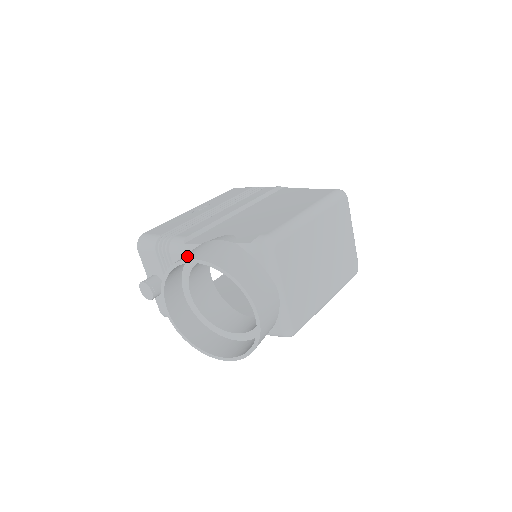
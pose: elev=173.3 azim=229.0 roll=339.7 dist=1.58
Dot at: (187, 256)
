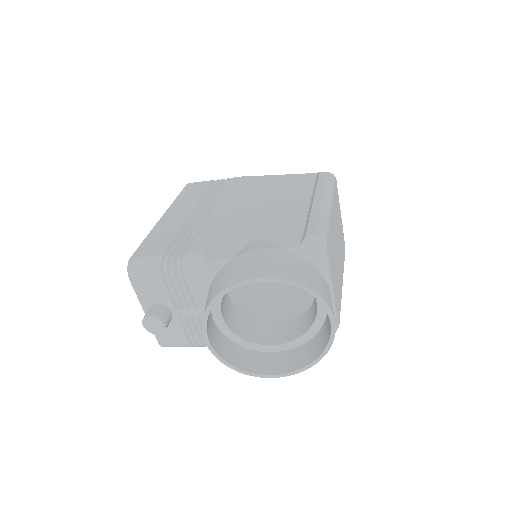
Dot at: (241, 276)
